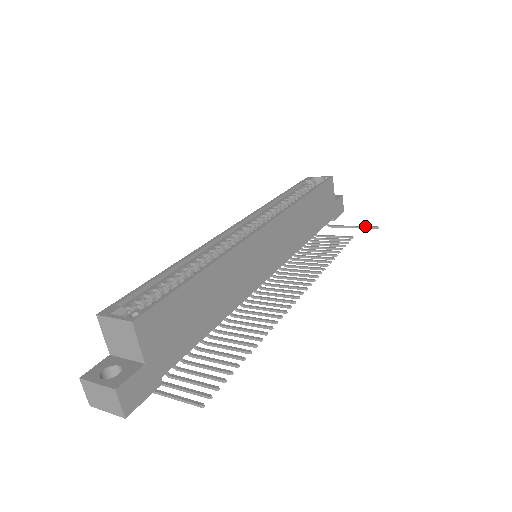
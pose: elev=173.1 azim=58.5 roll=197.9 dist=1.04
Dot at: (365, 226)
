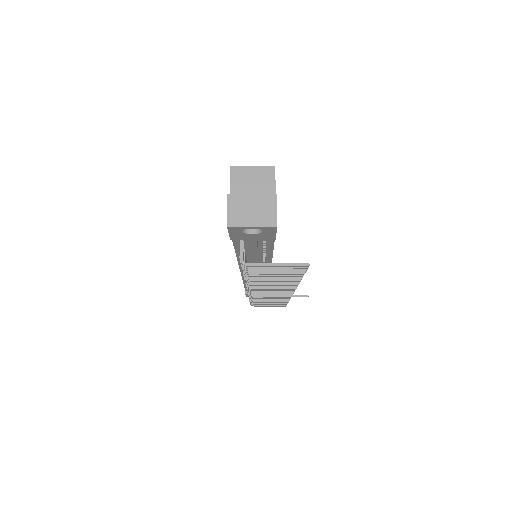
Dot at: (297, 295)
